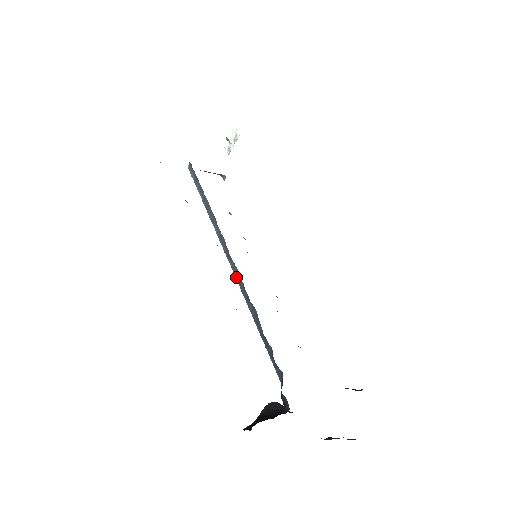
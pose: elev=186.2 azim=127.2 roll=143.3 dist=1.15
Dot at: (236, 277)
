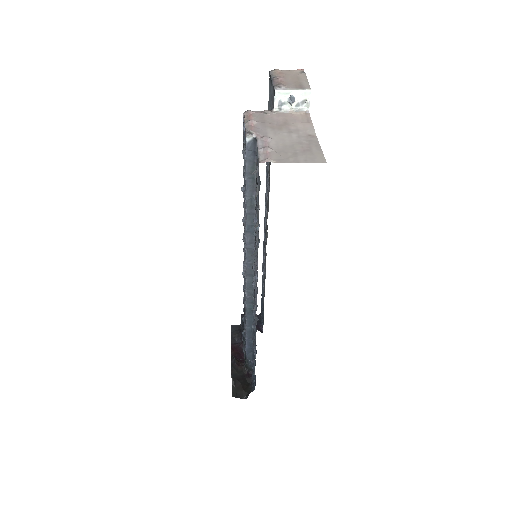
Dot at: (248, 288)
